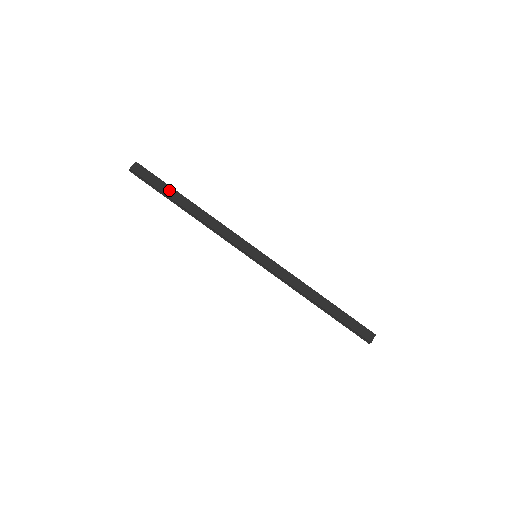
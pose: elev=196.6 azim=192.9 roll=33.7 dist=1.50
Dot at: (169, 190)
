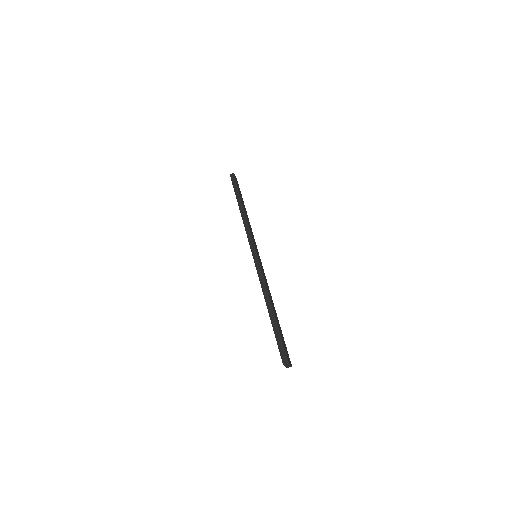
Dot at: (241, 196)
